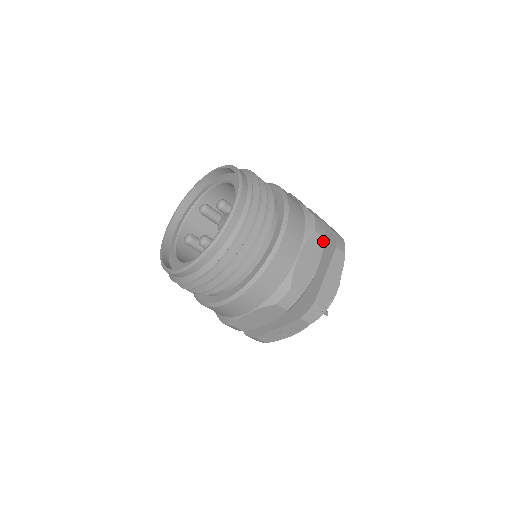
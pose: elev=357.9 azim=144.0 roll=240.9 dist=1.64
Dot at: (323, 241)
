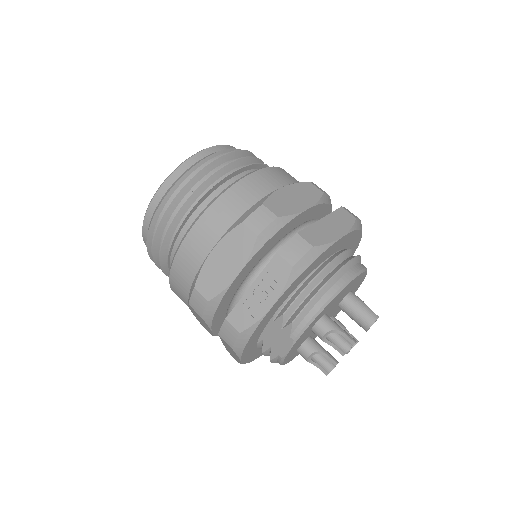
Dot at: (321, 194)
